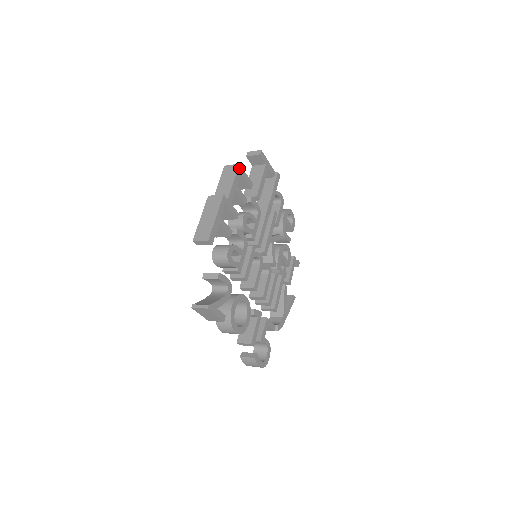
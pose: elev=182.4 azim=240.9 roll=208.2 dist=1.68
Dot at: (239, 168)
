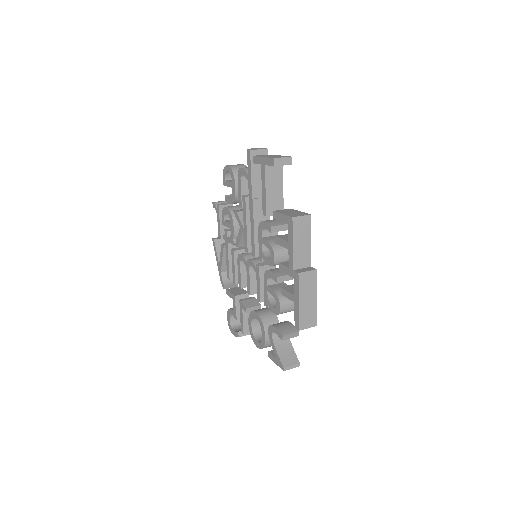
Dot at: (309, 219)
